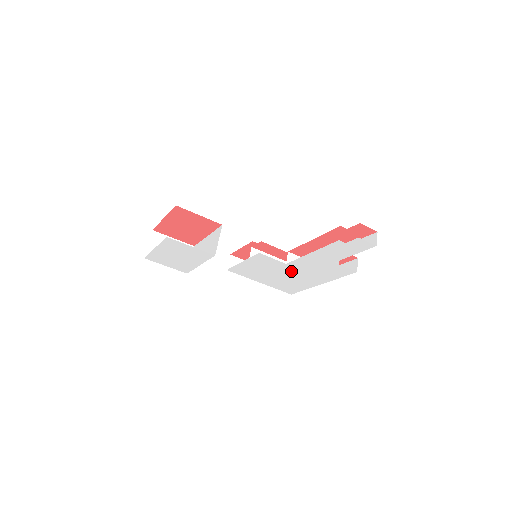
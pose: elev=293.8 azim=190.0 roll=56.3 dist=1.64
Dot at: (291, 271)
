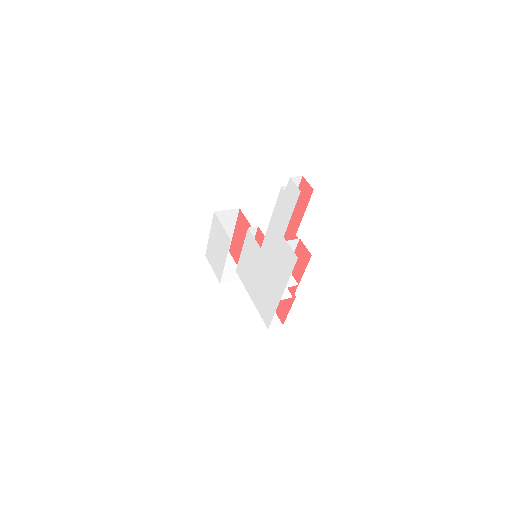
Dot at: (264, 266)
